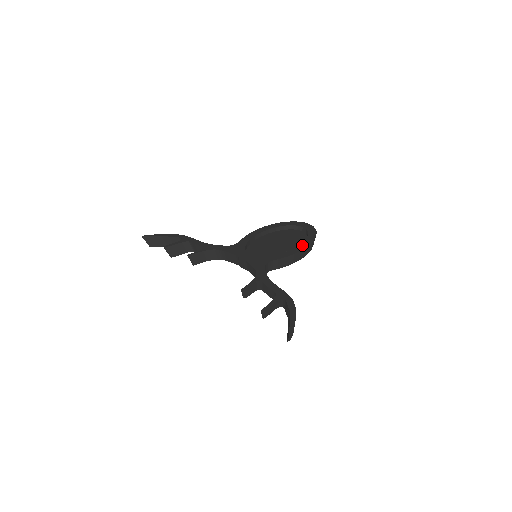
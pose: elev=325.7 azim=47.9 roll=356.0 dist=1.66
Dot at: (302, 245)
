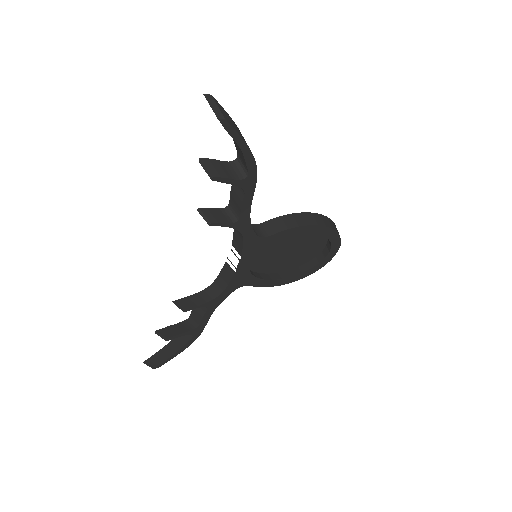
Dot at: occluded
